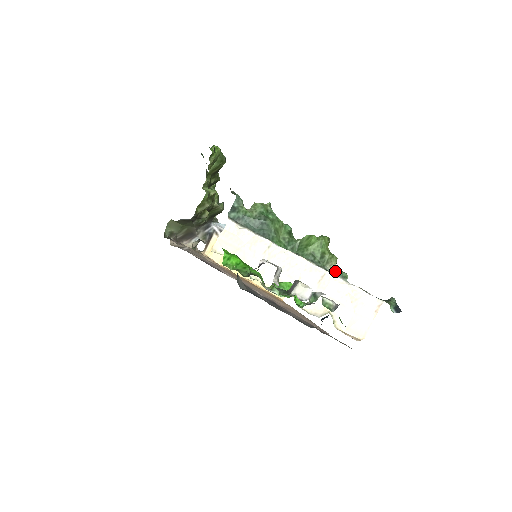
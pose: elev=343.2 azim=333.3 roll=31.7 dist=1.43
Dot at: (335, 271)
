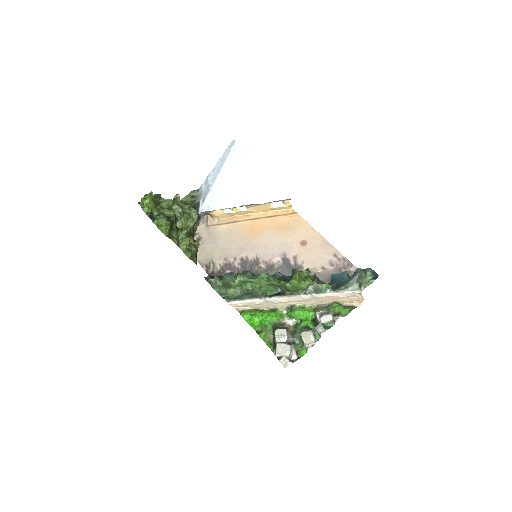
Dot at: (317, 291)
